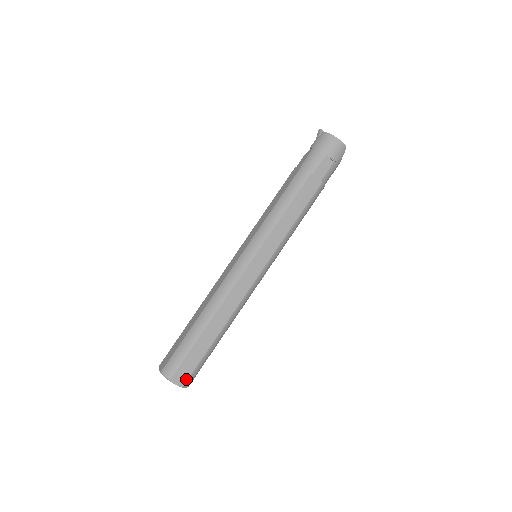
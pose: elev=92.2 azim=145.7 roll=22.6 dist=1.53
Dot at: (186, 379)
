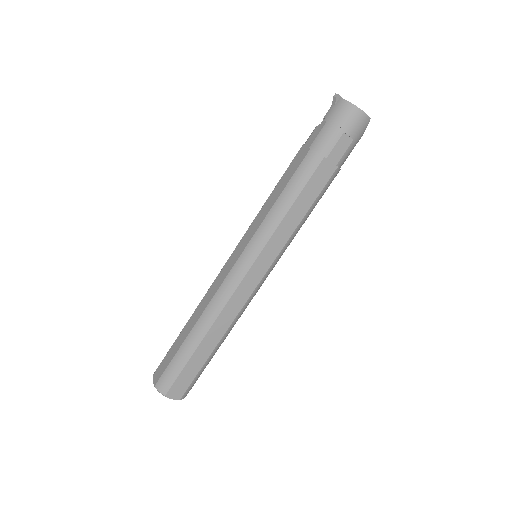
Dot at: (183, 392)
